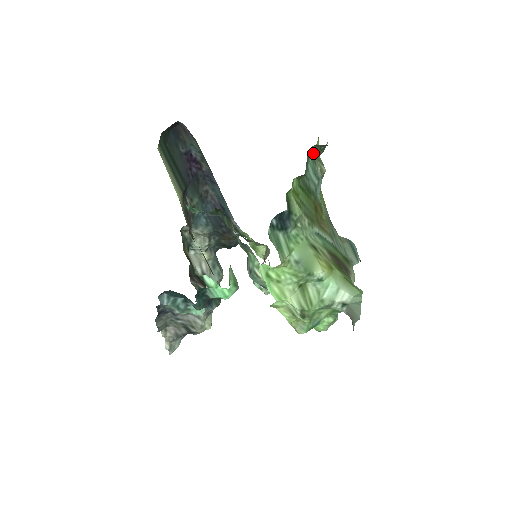
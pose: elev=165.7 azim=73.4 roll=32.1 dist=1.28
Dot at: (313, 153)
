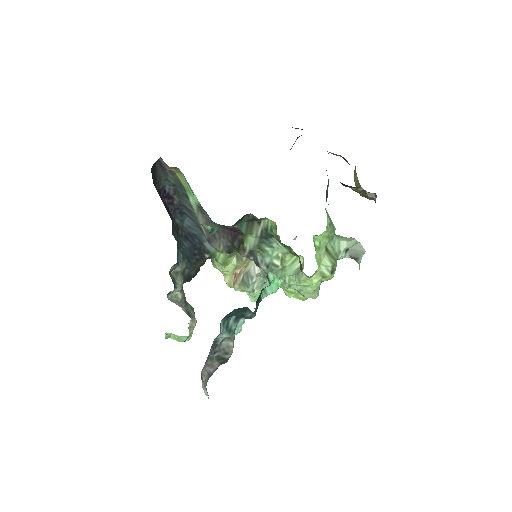
Dot at: occluded
